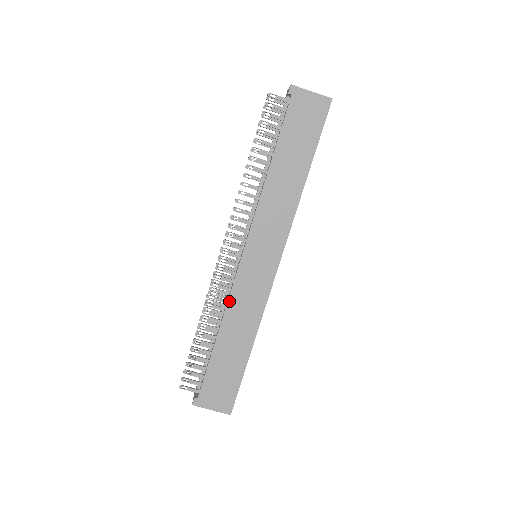
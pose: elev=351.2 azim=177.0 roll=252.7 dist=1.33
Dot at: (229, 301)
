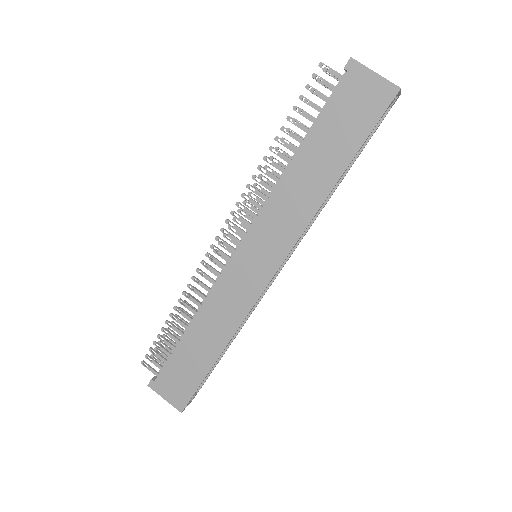
Dot at: (209, 295)
